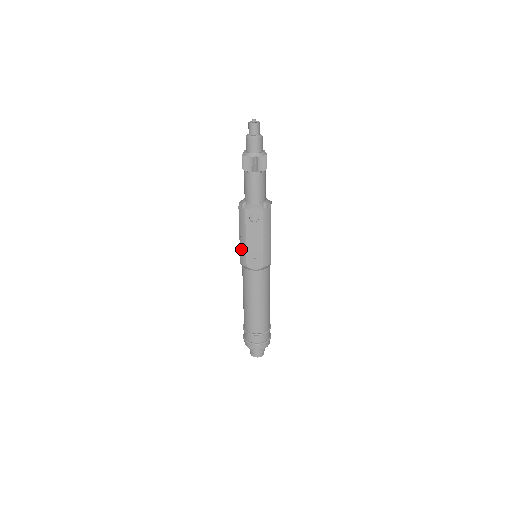
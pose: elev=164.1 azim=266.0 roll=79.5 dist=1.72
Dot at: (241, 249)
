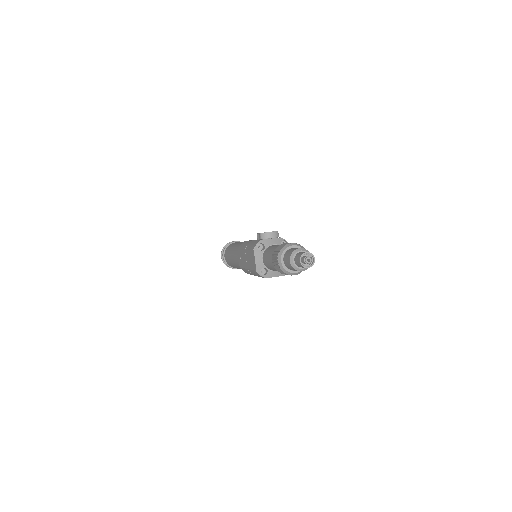
Dot at: (246, 271)
